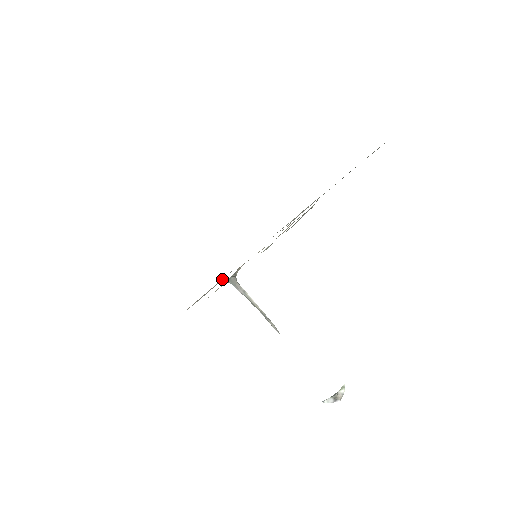
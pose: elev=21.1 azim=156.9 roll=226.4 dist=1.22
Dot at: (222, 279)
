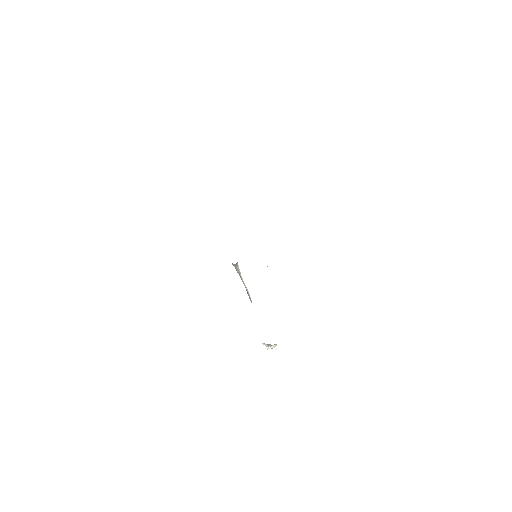
Dot at: occluded
